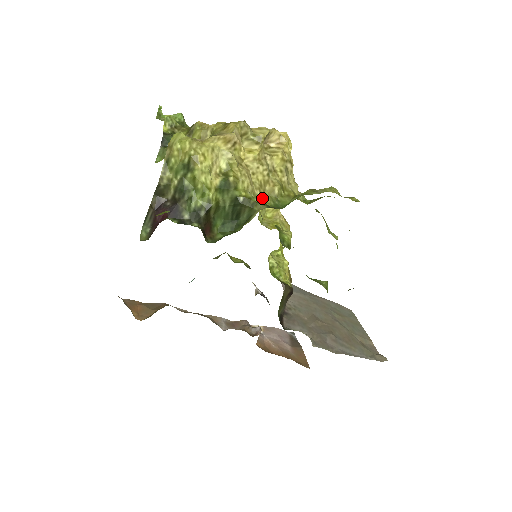
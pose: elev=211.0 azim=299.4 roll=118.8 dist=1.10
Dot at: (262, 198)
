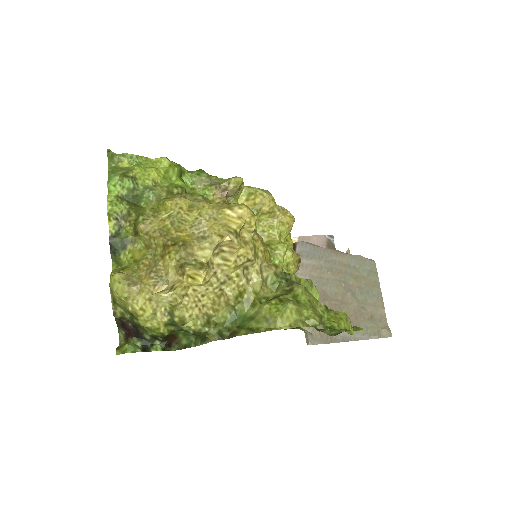
Dot at: (218, 312)
